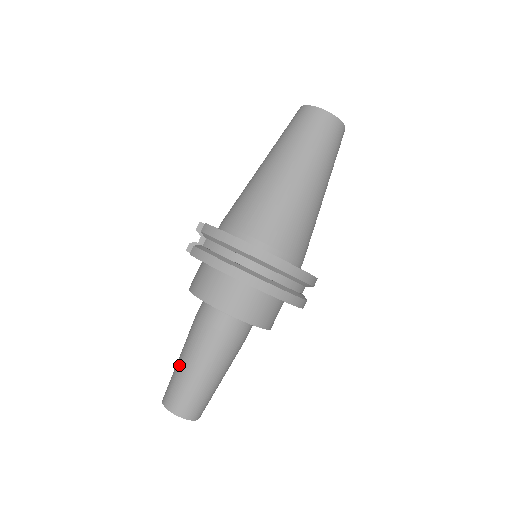
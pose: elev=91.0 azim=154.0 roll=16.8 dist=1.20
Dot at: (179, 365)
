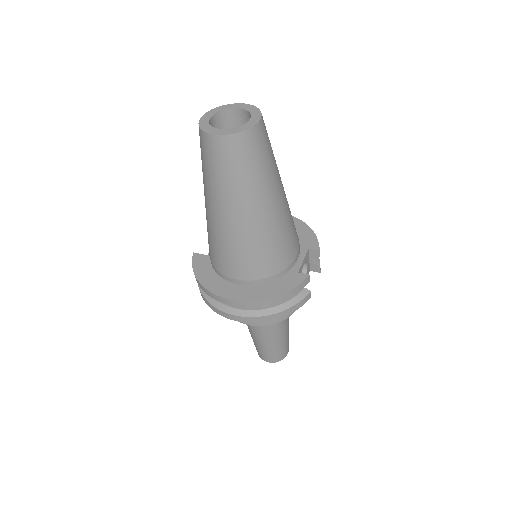
Dot at: occluded
